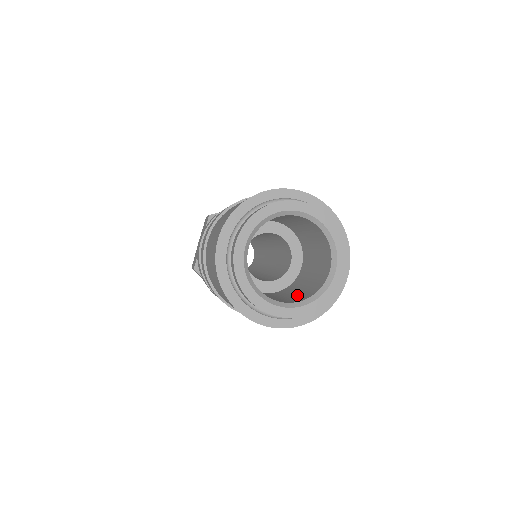
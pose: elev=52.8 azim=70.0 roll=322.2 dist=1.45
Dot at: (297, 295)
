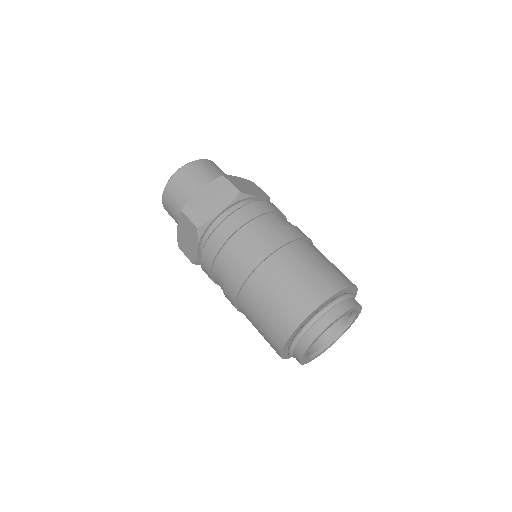
Dot at: occluded
